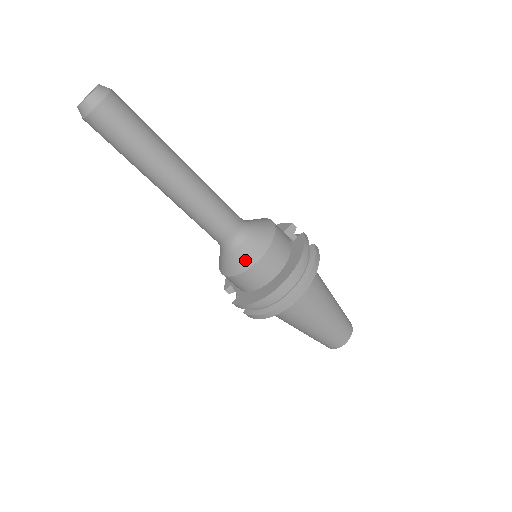
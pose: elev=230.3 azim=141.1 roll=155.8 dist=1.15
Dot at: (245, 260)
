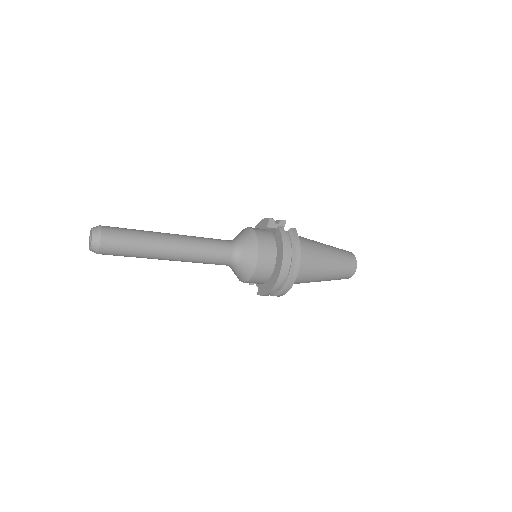
Dot at: (247, 270)
